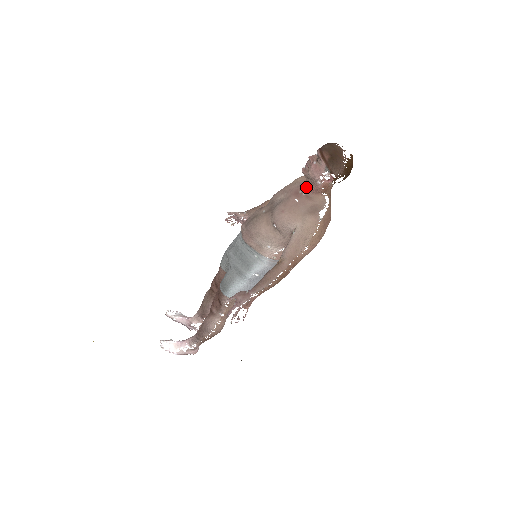
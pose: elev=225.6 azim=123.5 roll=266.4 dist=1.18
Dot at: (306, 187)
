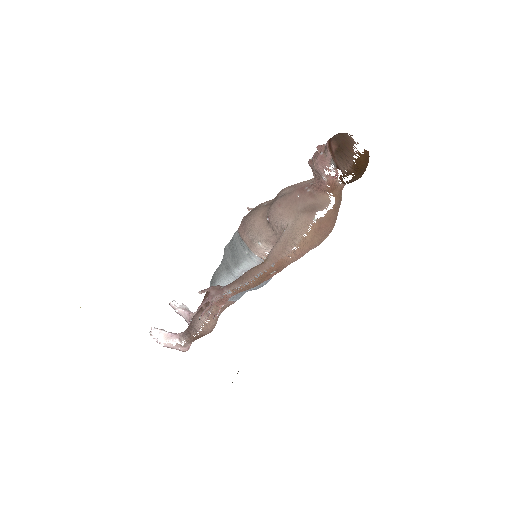
Dot at: (313, 183)
